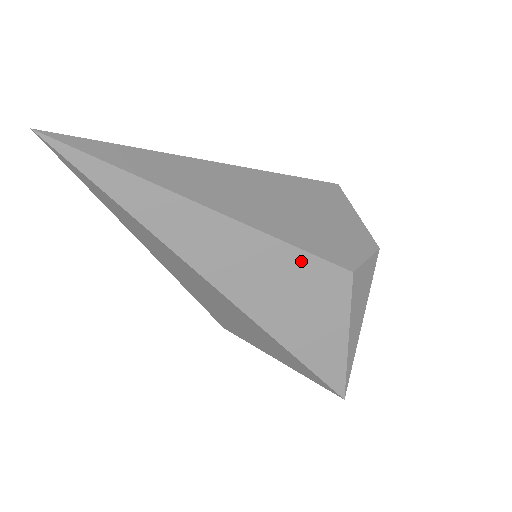
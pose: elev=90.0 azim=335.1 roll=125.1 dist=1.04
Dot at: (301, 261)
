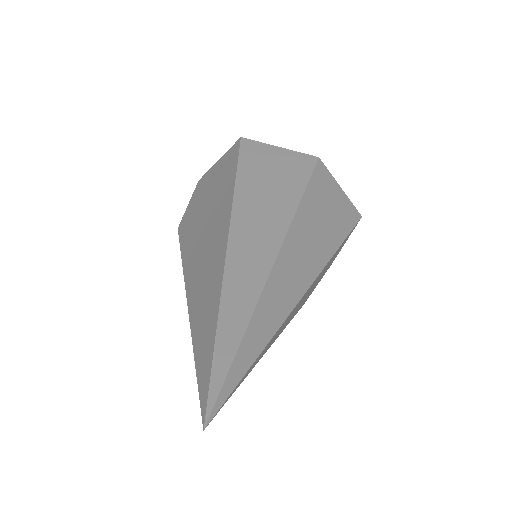
Dot at: occluded
